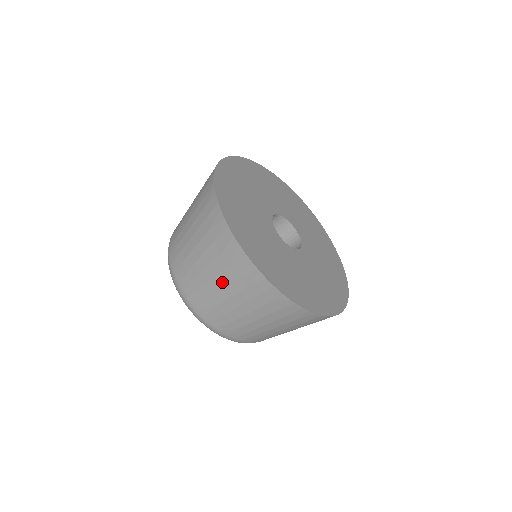
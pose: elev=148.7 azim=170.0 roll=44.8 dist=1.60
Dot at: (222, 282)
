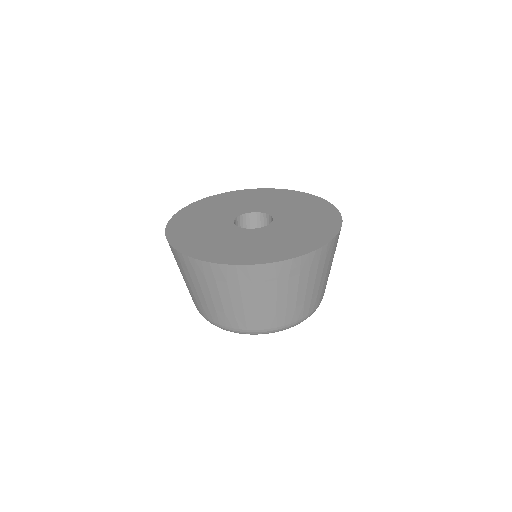
Dot at: (216, 293)
